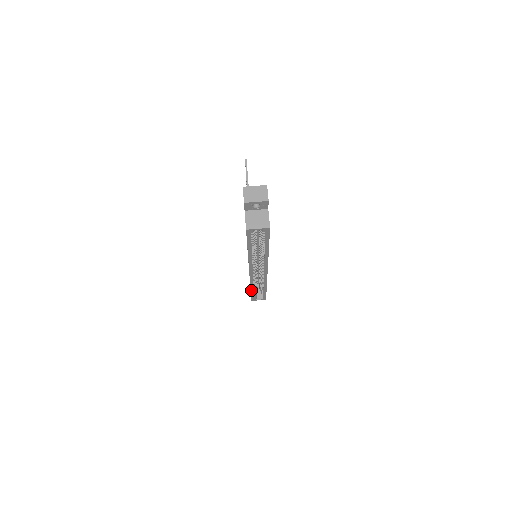
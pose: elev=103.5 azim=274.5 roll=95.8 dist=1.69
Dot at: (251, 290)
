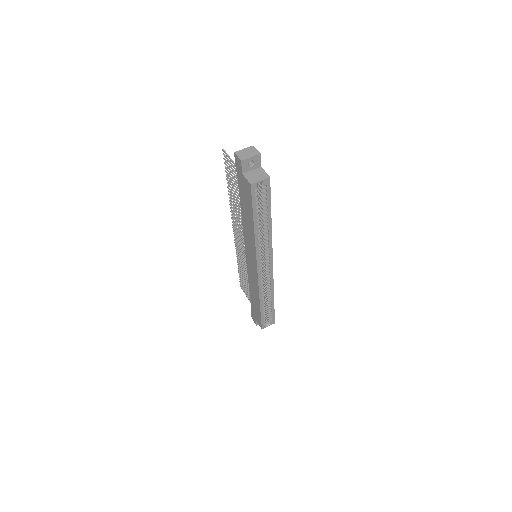
Dot at: (260, 306)
